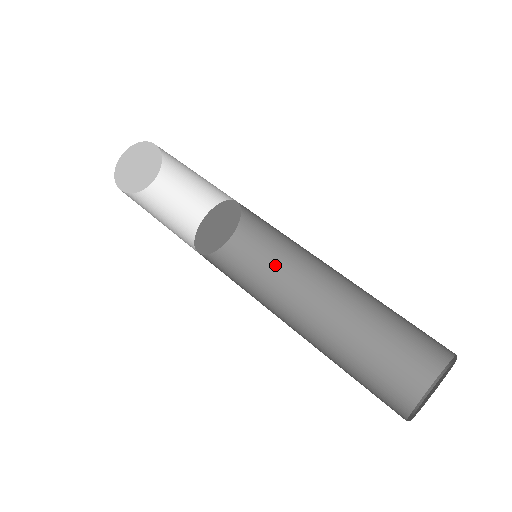
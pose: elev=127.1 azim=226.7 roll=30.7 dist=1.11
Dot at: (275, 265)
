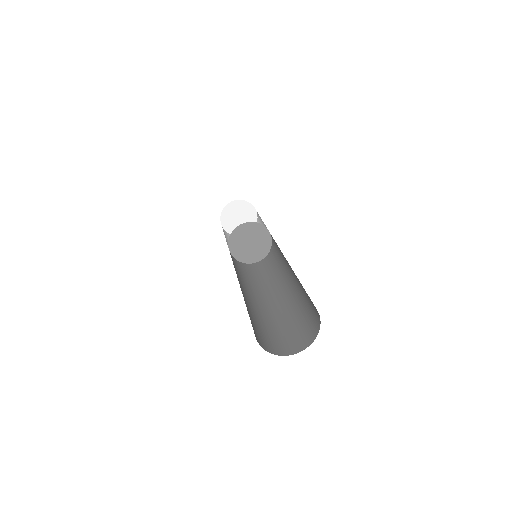
Dot at: (263, 279)
